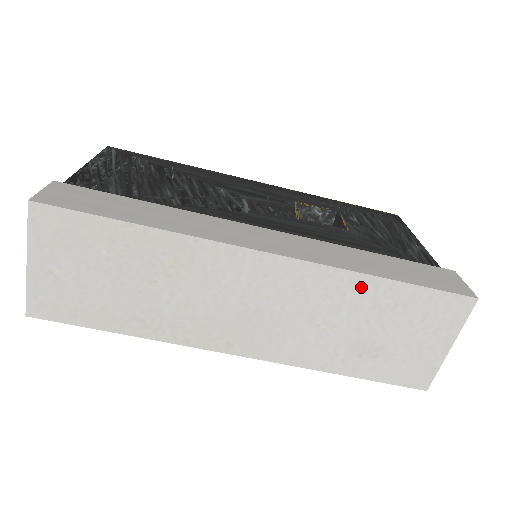
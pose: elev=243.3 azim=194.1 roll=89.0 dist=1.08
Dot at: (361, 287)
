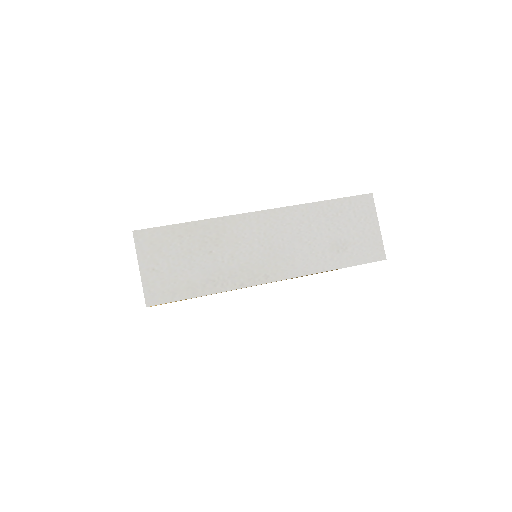
Dot at: (314, 211)
